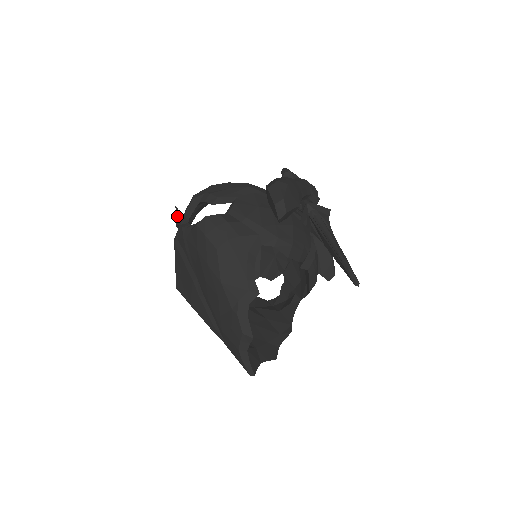
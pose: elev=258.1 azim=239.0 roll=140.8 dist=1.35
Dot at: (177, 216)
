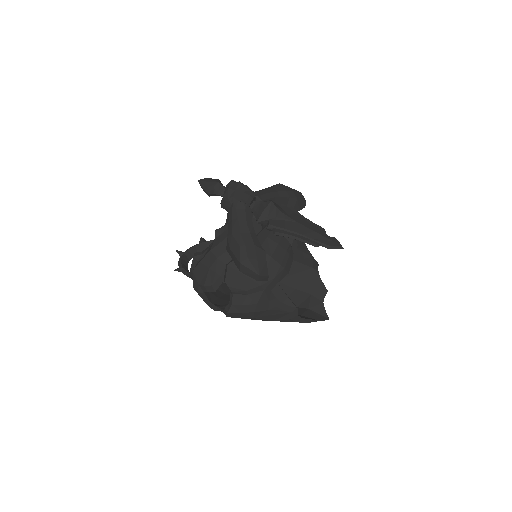
Dot at: occluded
